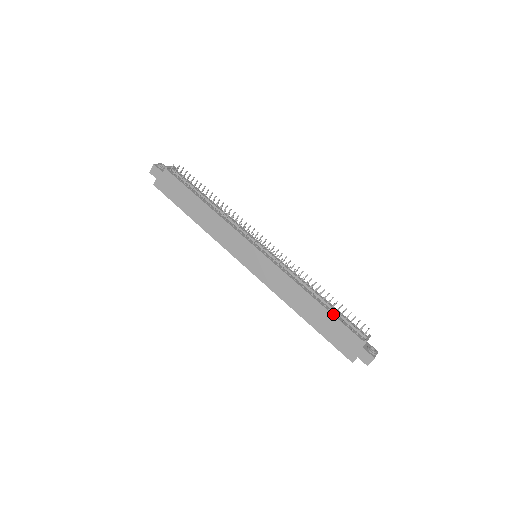
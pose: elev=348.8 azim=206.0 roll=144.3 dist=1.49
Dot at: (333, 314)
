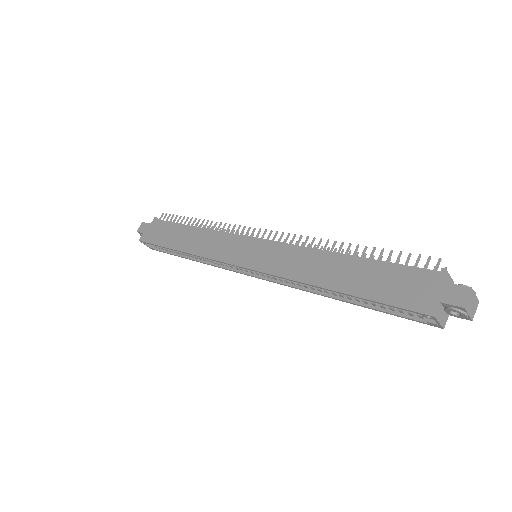
Dot at: (376, 260)
